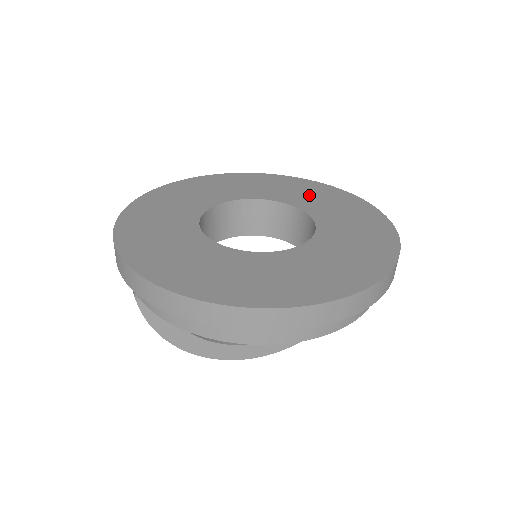
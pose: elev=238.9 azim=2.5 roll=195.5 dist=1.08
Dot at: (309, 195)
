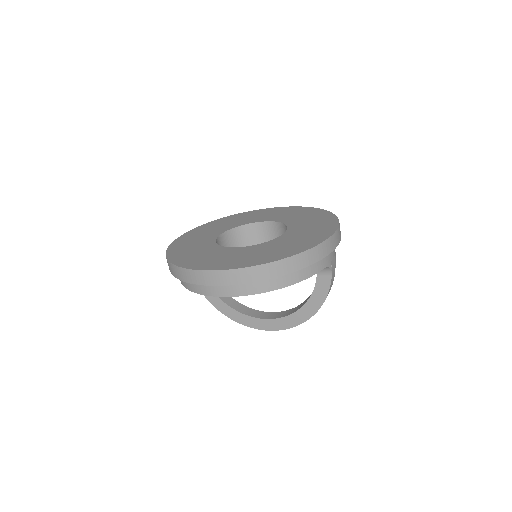
Dot at: (307, 219)
